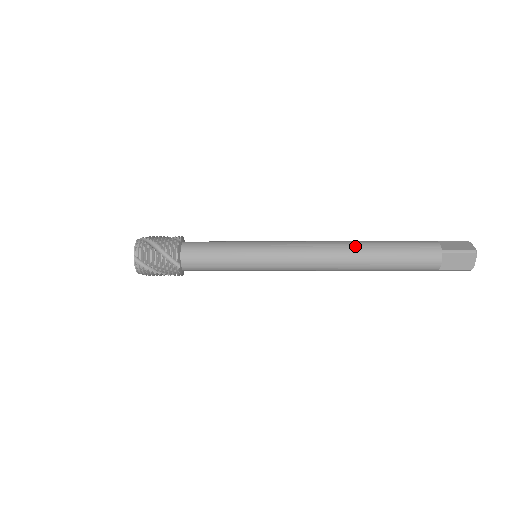
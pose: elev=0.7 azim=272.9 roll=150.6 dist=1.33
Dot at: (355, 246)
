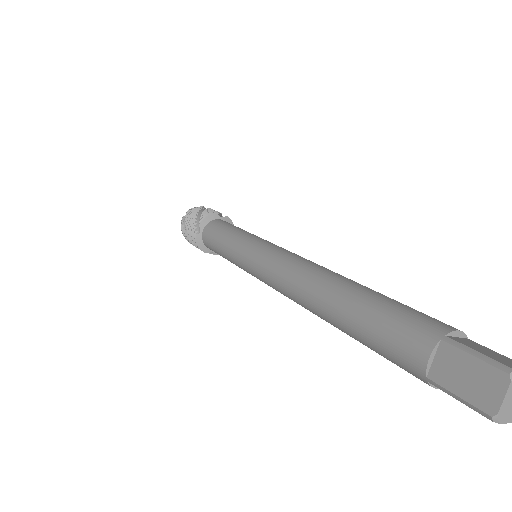
Dot at: (315, 304)
